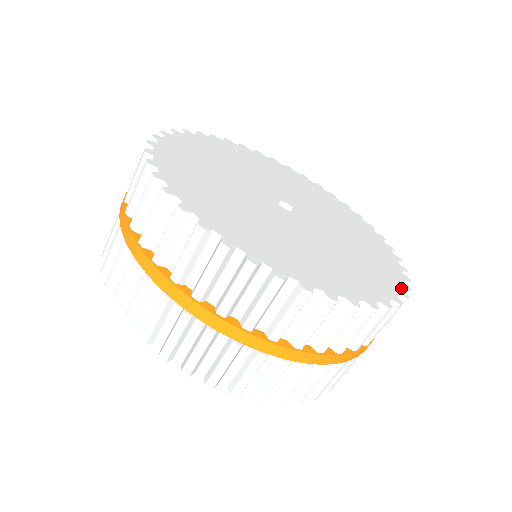
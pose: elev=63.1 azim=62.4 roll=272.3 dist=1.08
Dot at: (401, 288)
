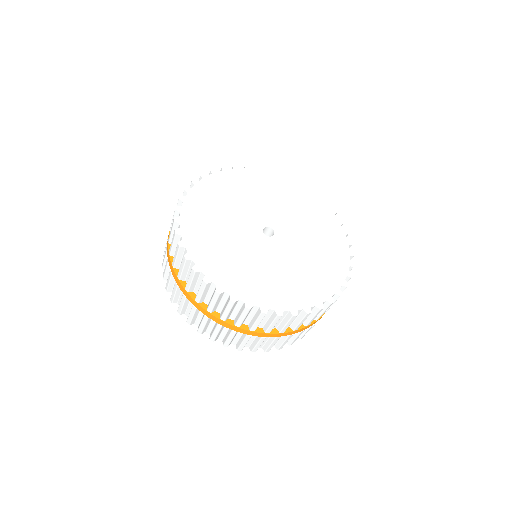
Dot at: (332, 294)
